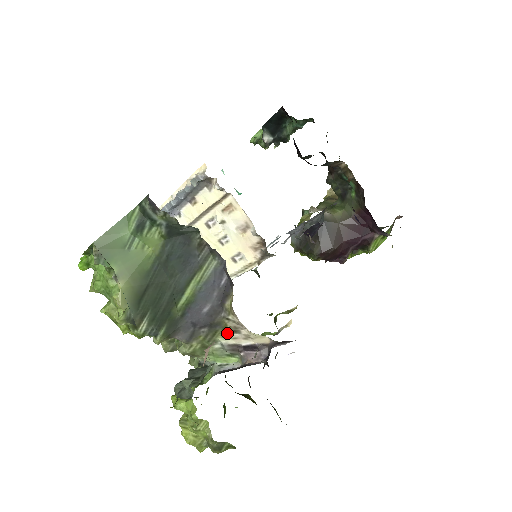
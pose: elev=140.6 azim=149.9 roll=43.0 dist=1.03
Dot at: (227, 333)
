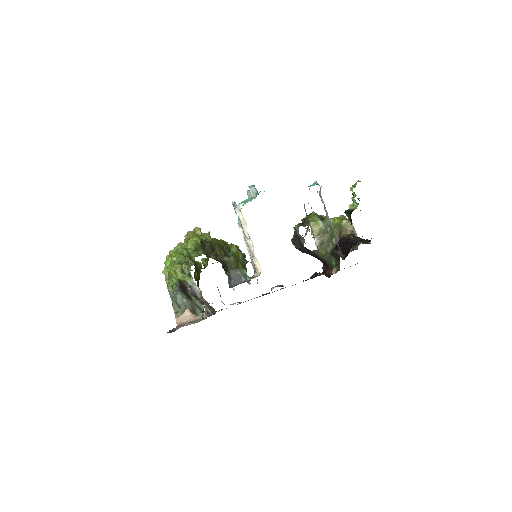
Dot at: occluded
